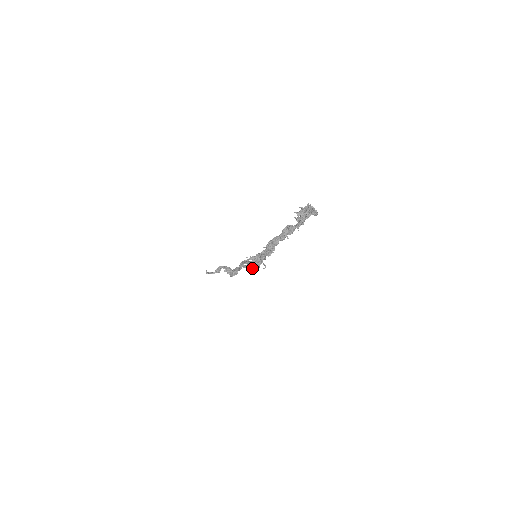
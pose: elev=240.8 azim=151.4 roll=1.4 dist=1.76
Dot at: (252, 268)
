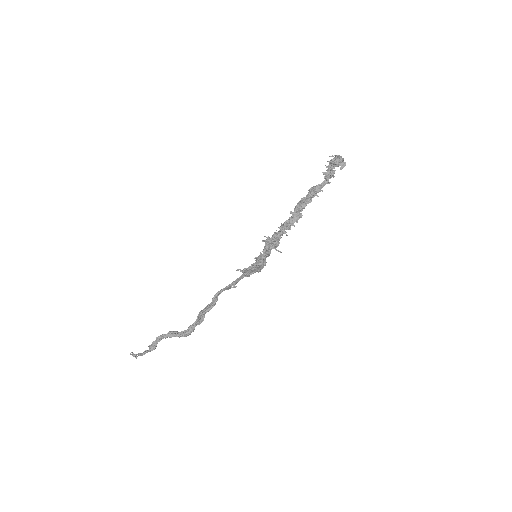
Dot at: (259, 264)
